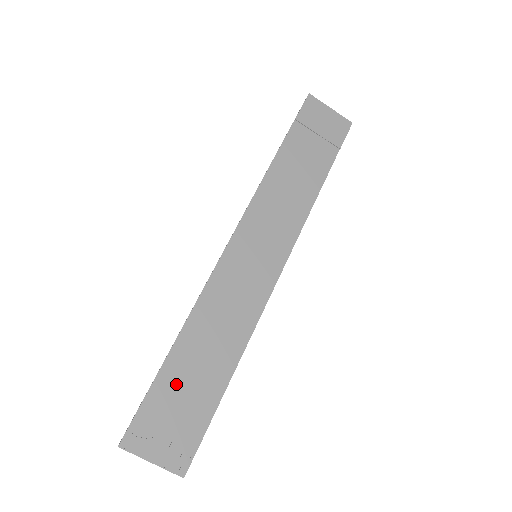
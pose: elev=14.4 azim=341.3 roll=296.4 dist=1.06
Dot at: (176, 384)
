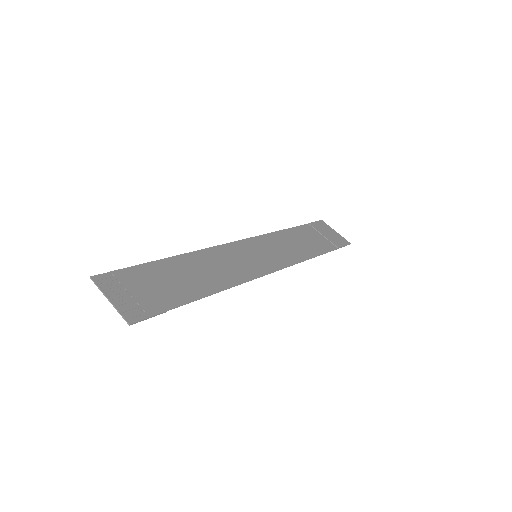
Dot at: (159, 275)
